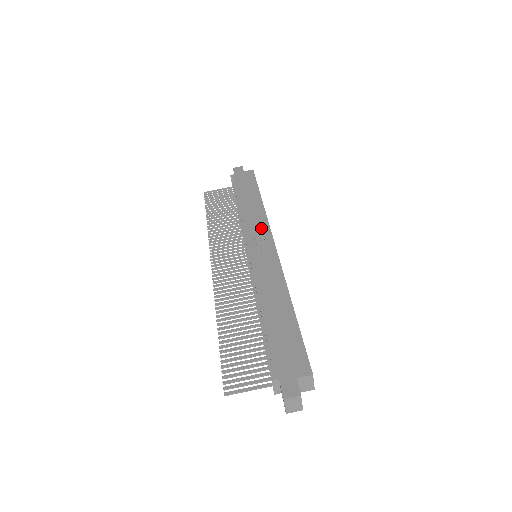
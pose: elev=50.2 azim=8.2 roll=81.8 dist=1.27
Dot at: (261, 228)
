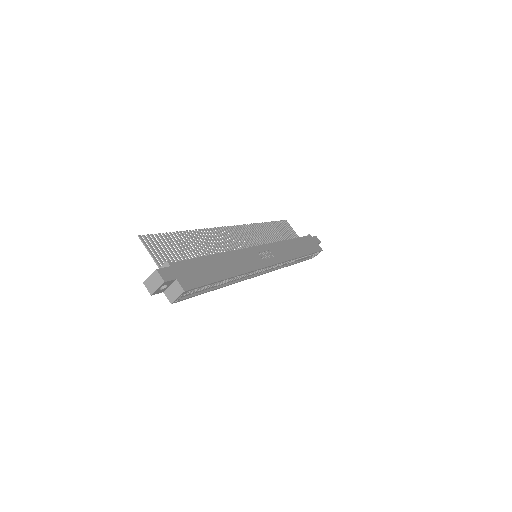
Dot at: (280, 255)
